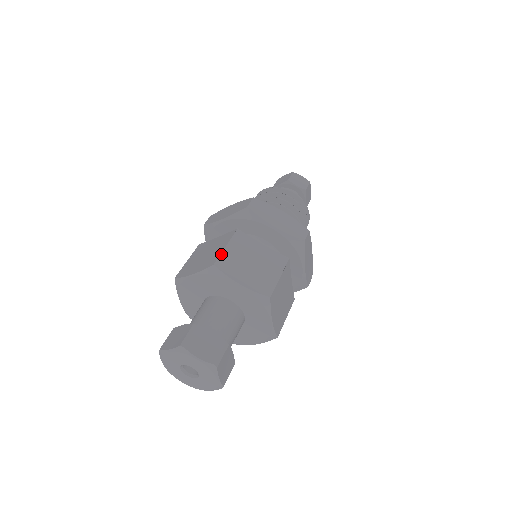
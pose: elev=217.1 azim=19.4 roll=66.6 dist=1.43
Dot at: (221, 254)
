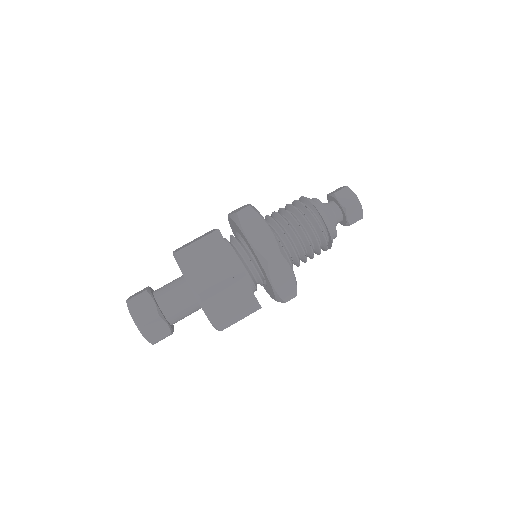
Dot at: occluded
